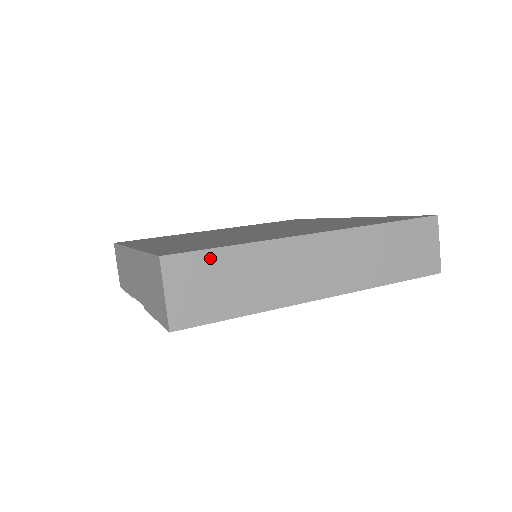
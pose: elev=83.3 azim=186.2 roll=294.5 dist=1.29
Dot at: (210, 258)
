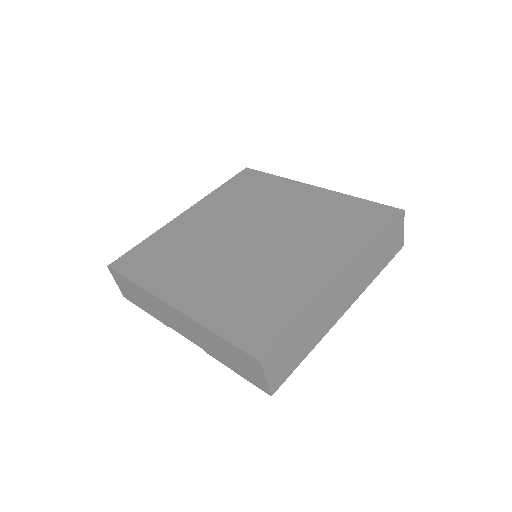
Dot at: (287, 340)
